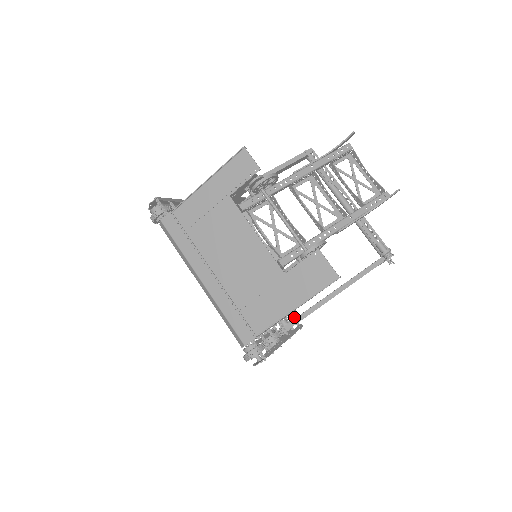
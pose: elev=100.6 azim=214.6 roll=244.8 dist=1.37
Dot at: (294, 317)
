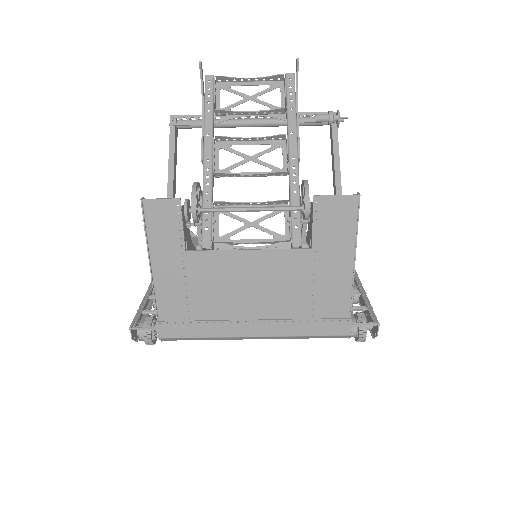
Dot at: occluded
